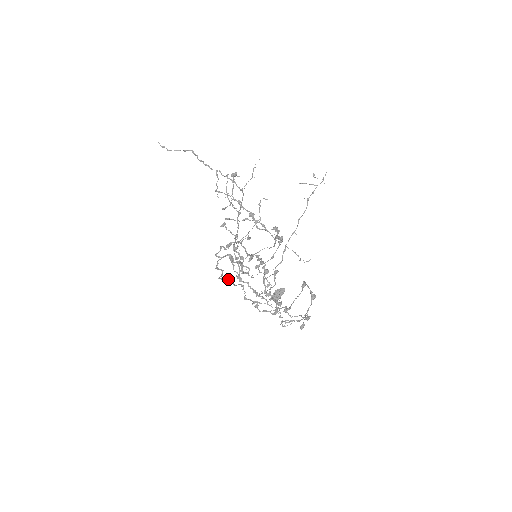
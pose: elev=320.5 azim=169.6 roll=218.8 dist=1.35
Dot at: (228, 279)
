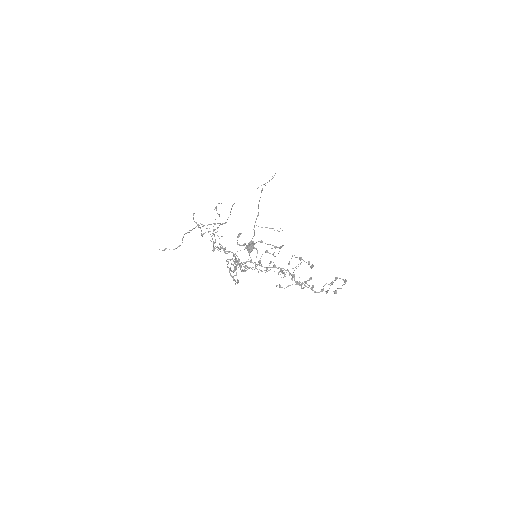
Dot at: occluded
